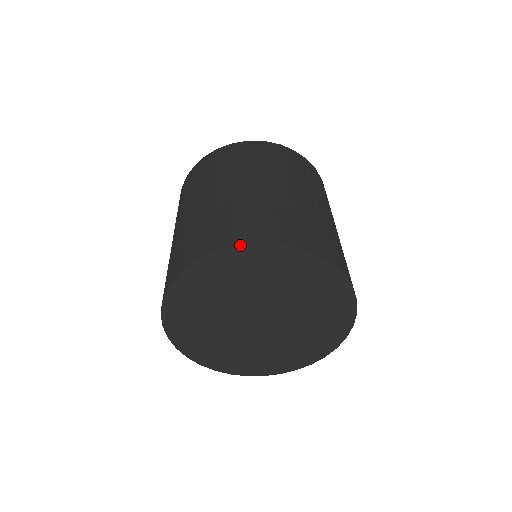
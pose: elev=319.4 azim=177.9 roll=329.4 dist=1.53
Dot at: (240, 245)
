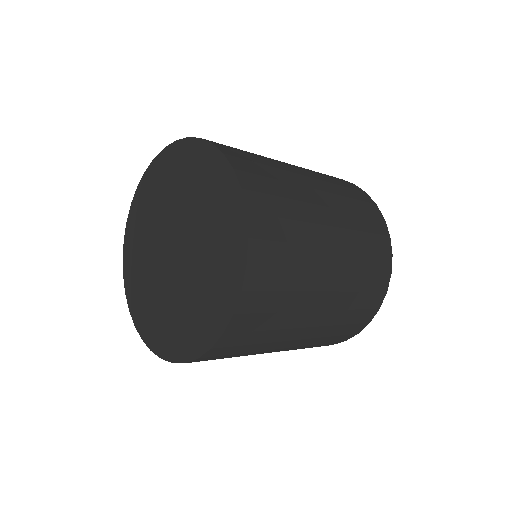
Dot at: (129, 214)
